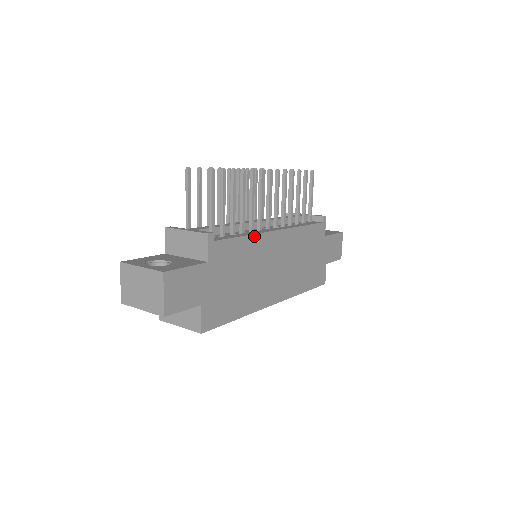
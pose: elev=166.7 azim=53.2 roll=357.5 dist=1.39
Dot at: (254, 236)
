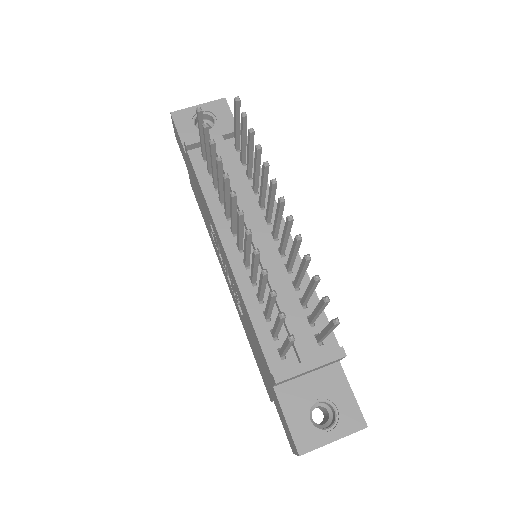
Dot at: (308, 277)
